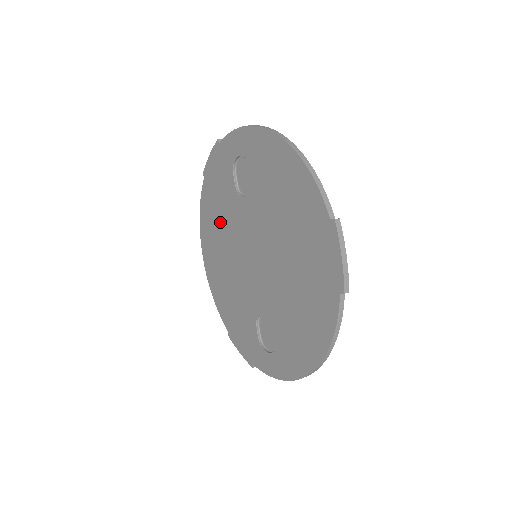
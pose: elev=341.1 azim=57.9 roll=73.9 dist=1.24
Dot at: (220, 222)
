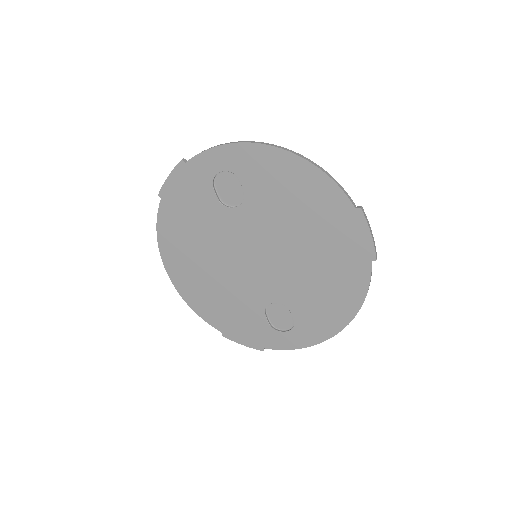
Dot at: (196, 237)
